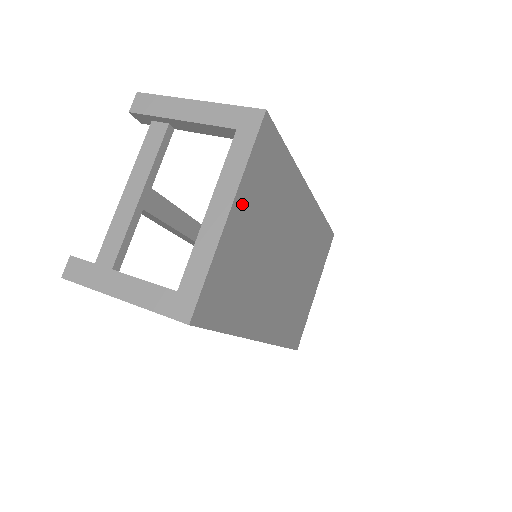
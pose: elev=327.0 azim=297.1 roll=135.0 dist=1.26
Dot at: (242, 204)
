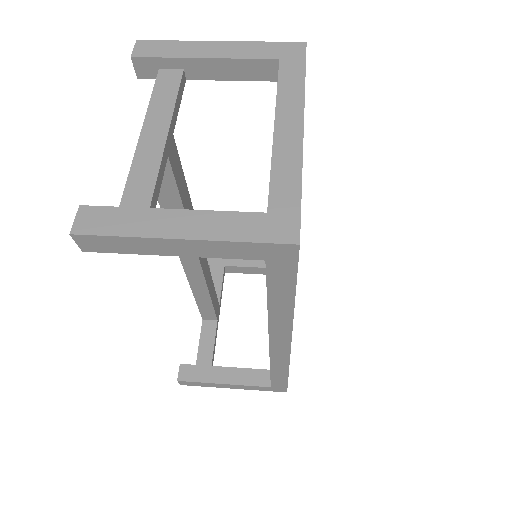
Dot at: occluded
